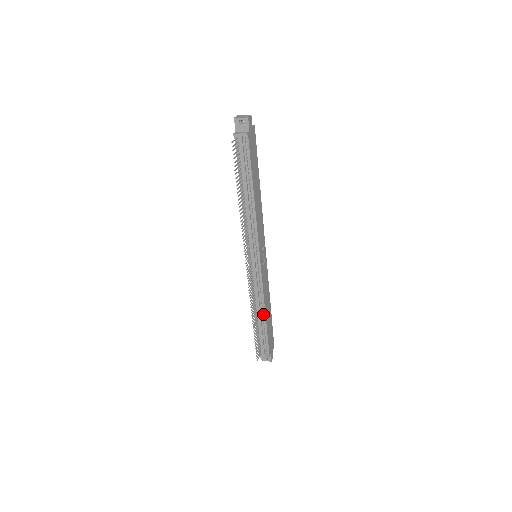
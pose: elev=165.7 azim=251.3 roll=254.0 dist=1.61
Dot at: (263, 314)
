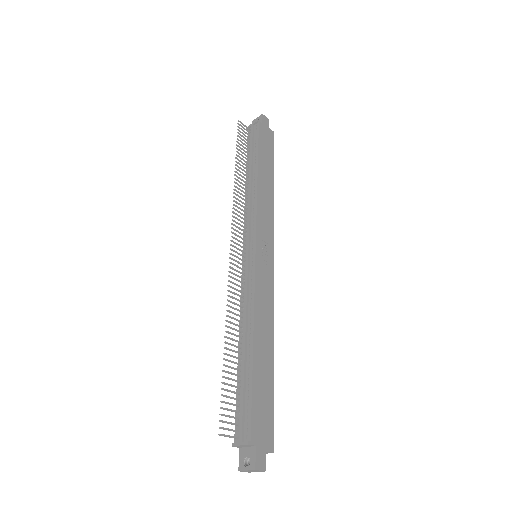
Dot at: (250, 341)
